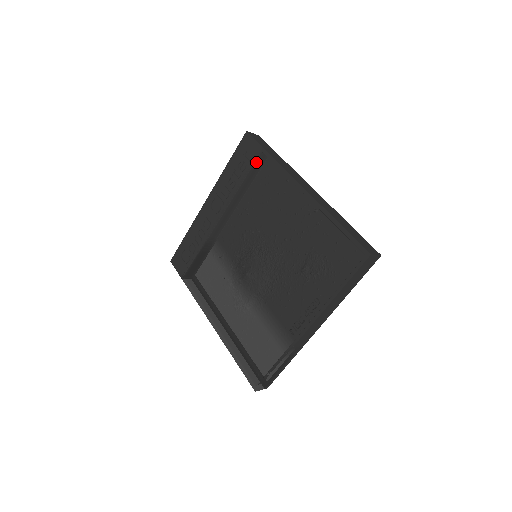
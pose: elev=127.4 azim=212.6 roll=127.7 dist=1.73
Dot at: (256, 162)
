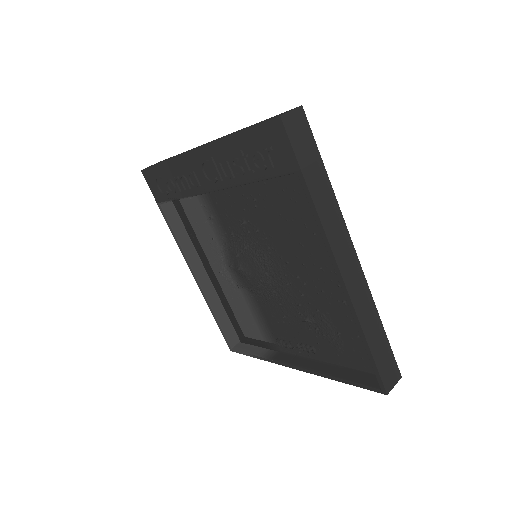
Dot at: (284, 175)
